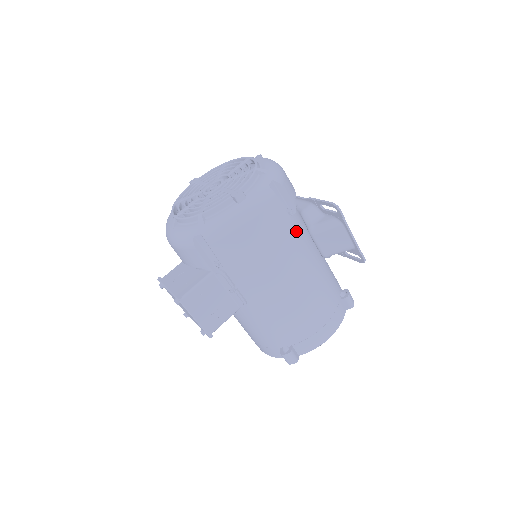
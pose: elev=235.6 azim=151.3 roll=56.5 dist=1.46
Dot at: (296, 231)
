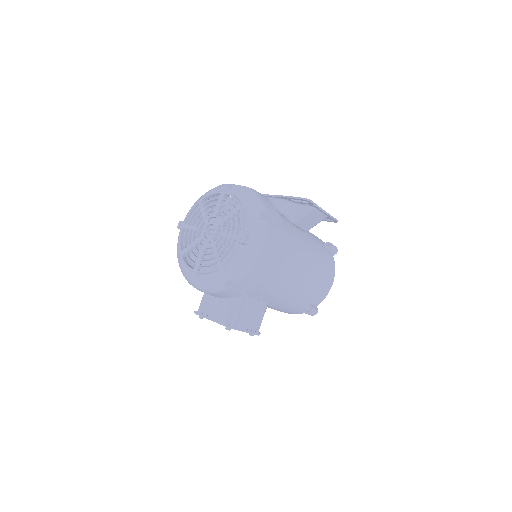
Dot at: (286, 232)
